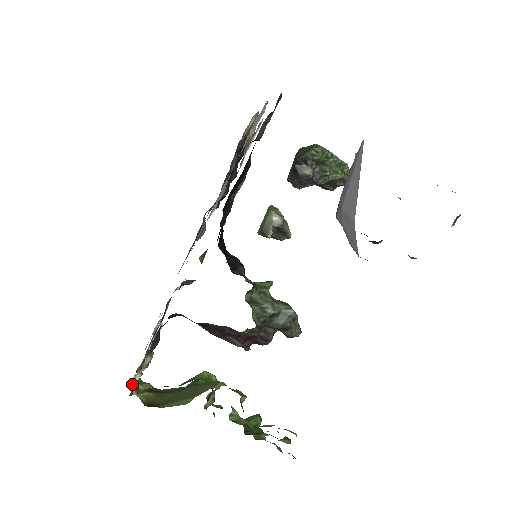
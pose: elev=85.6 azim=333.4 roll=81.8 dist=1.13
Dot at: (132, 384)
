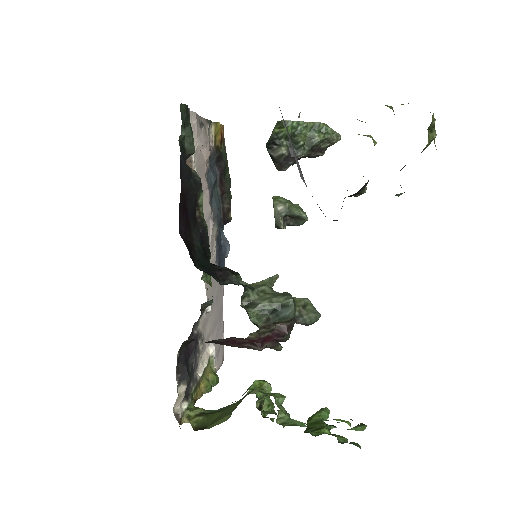
Dot at: (177, 414)
